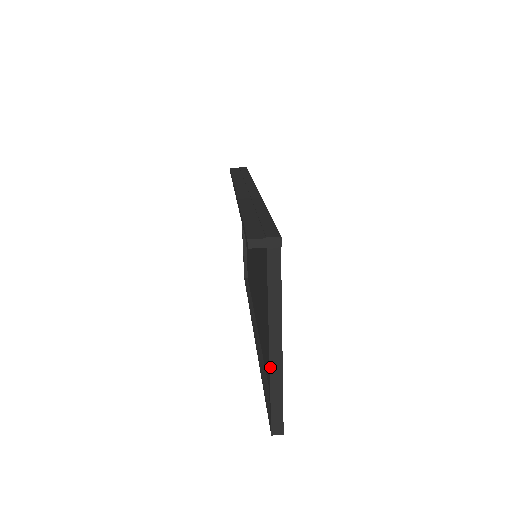
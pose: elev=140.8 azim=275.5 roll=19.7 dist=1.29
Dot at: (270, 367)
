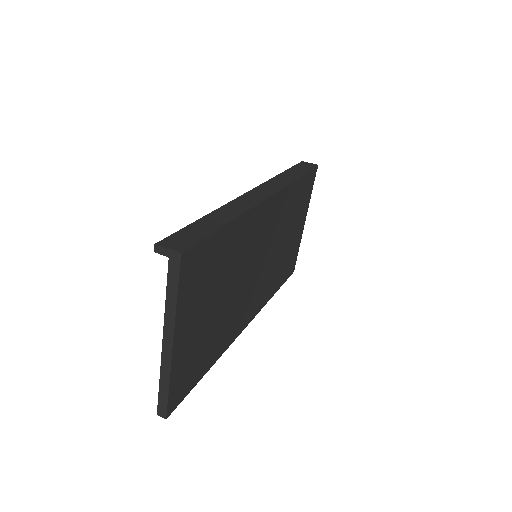
Dot at: (161, 359)
